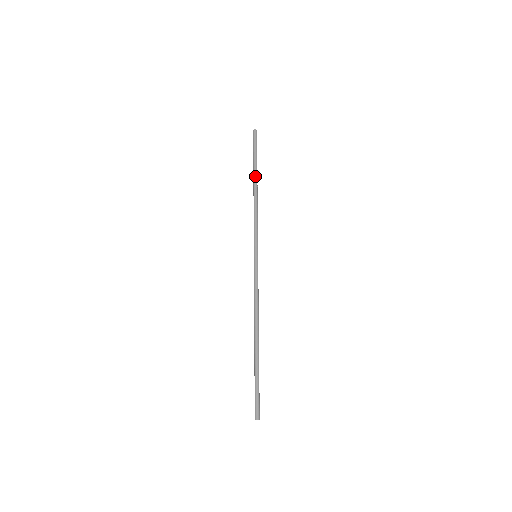
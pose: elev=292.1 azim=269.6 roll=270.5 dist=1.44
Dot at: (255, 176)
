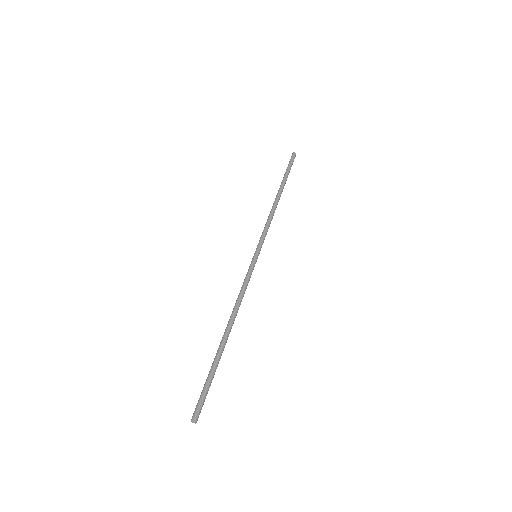
Dot at: (281, 188)
